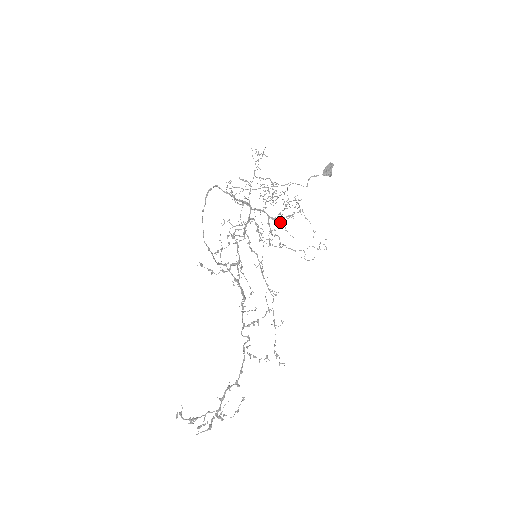
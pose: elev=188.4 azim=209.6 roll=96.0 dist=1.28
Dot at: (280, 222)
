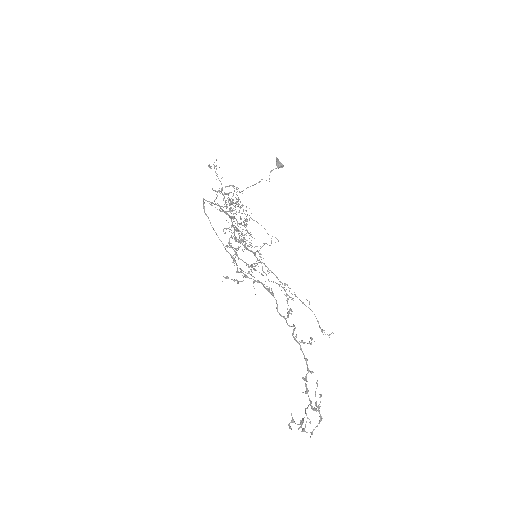
Dot at: (246, 225)
